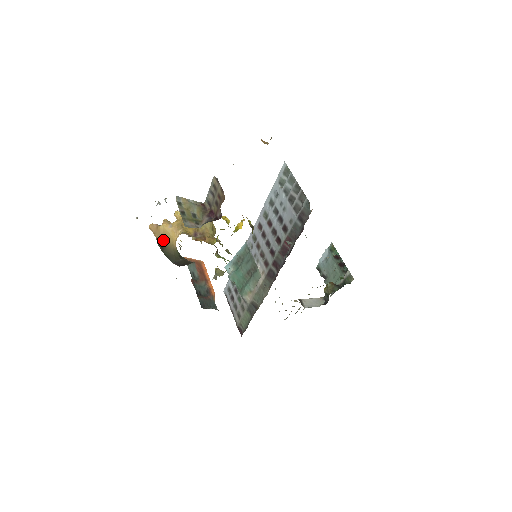
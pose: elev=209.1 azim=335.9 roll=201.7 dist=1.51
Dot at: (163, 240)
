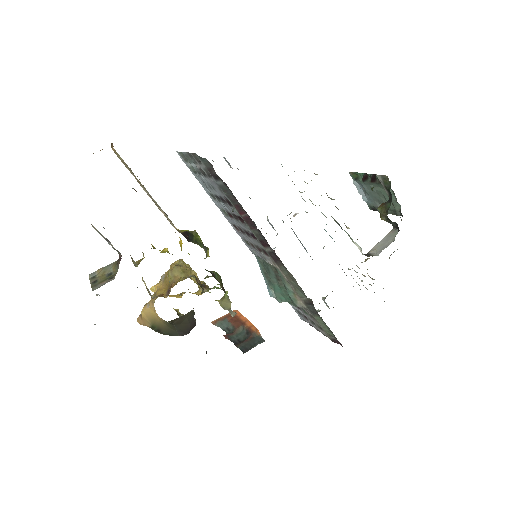
Dot at: (153, 324)
